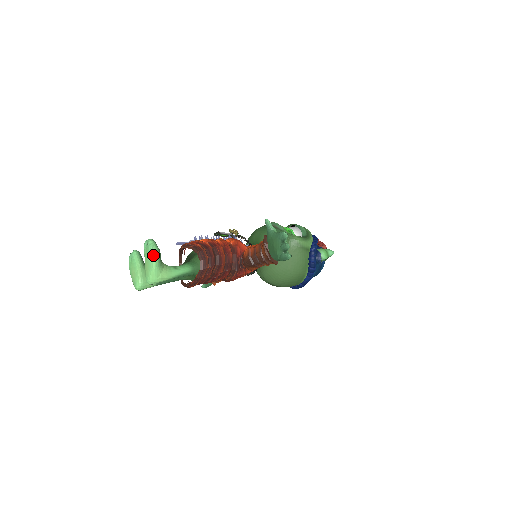
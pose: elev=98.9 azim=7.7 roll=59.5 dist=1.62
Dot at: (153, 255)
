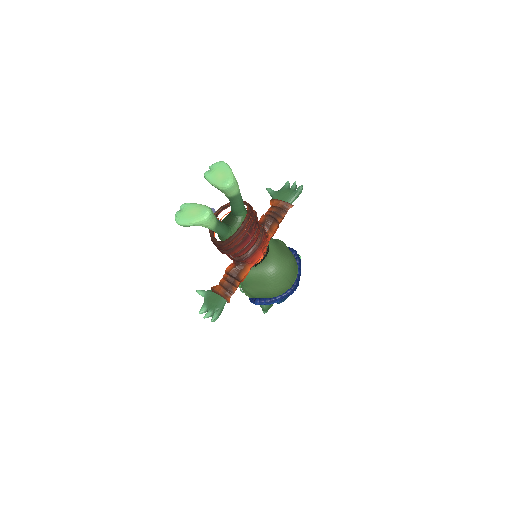
Dot at: (225, 163)
